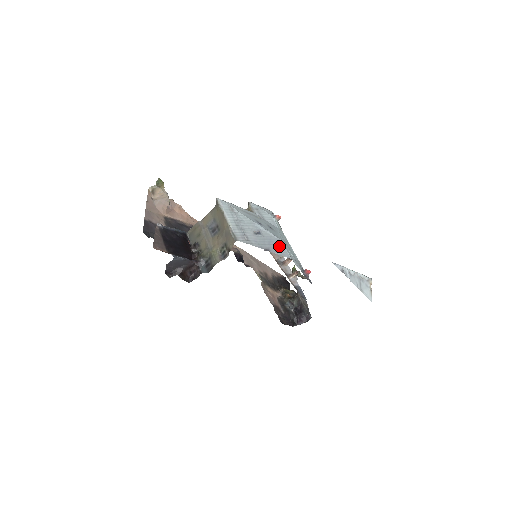
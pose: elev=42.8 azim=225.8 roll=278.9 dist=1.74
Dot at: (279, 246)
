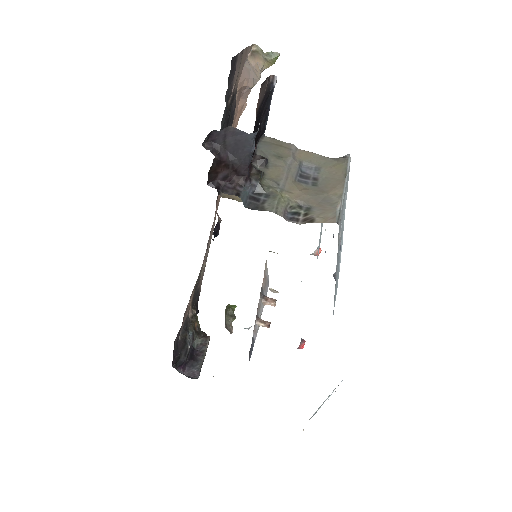
Dot at: occluded
